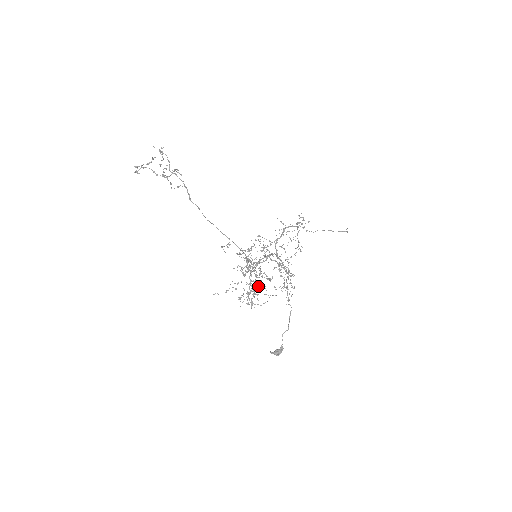
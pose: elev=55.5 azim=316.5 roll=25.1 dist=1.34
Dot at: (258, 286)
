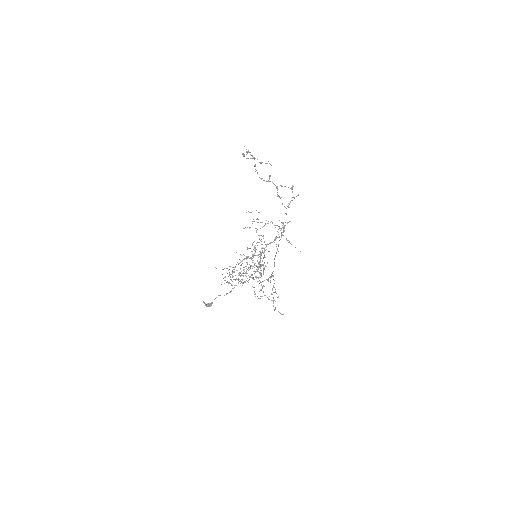
Dot at: occluded
